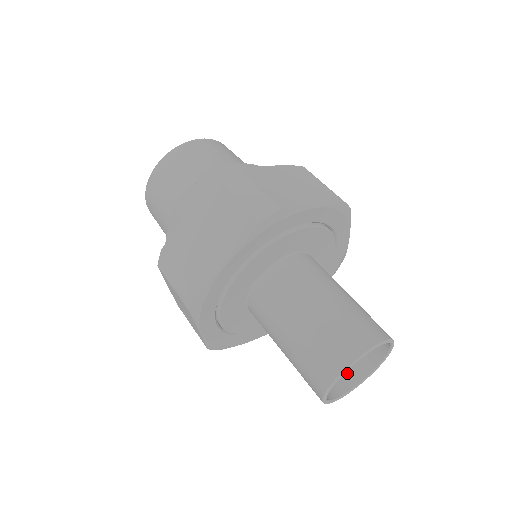
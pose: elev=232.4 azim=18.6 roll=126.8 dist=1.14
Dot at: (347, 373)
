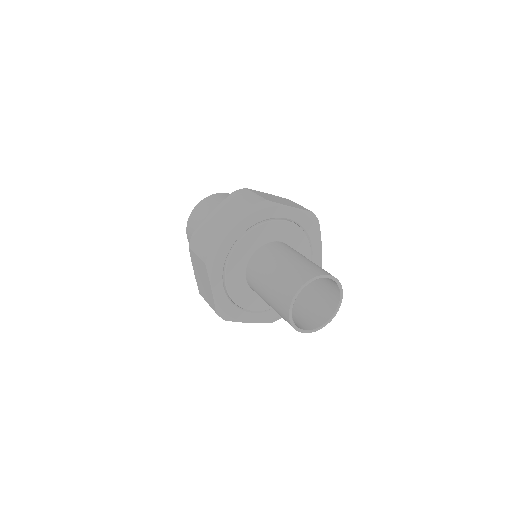
Dot at: (331, 300)
